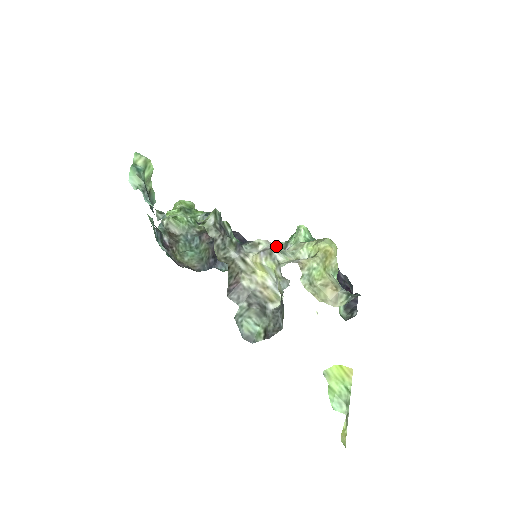
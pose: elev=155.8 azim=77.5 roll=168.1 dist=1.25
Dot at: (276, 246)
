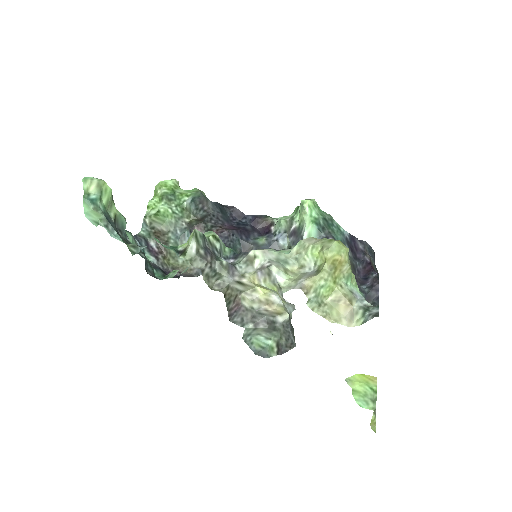
Dot at: (275, 254)
